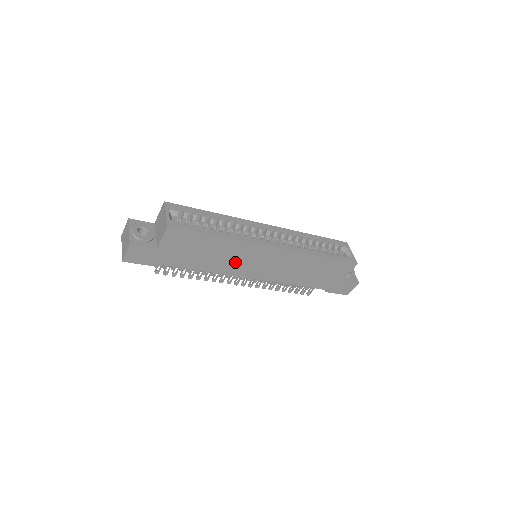
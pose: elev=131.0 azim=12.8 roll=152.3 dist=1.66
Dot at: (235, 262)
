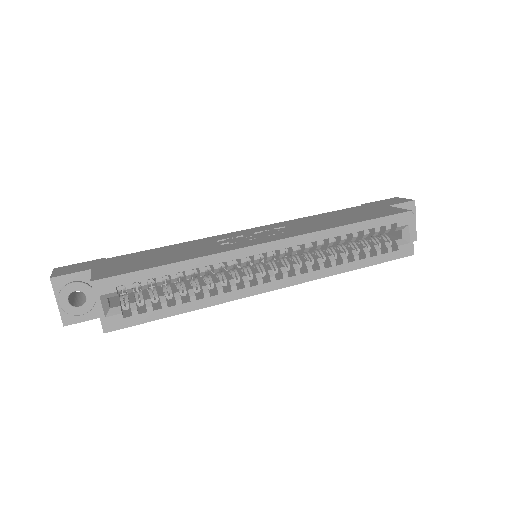
Dot at: occluded
